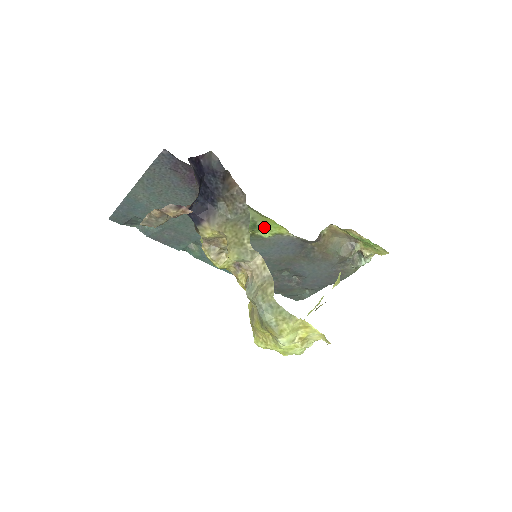
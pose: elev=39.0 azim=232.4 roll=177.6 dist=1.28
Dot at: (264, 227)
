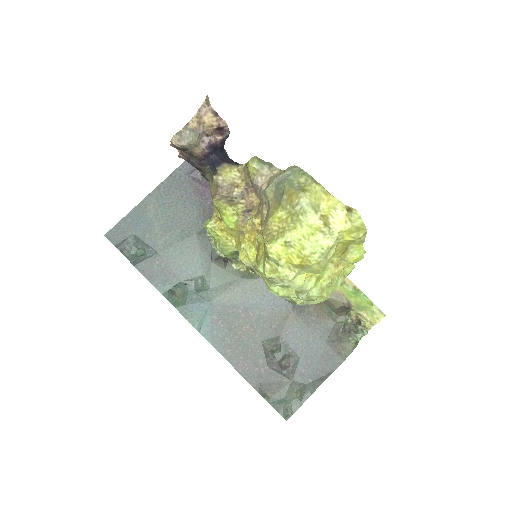
Dot at: occluded
